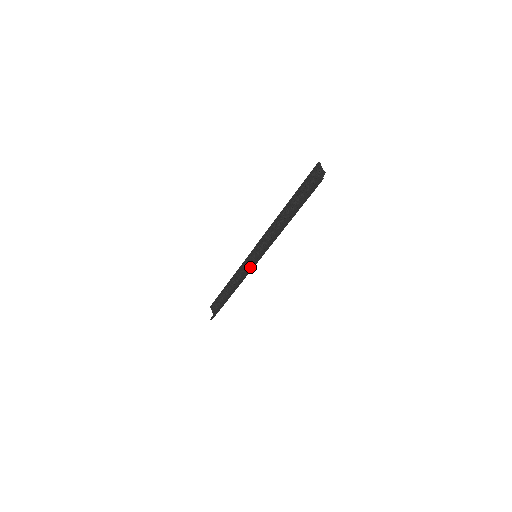
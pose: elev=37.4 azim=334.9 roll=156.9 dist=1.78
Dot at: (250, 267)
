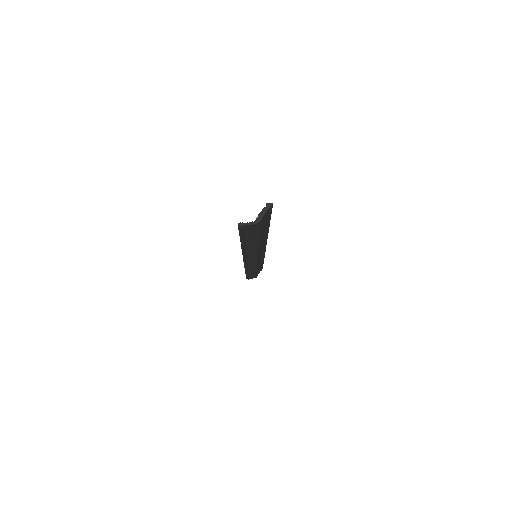
Dot at: occluded
